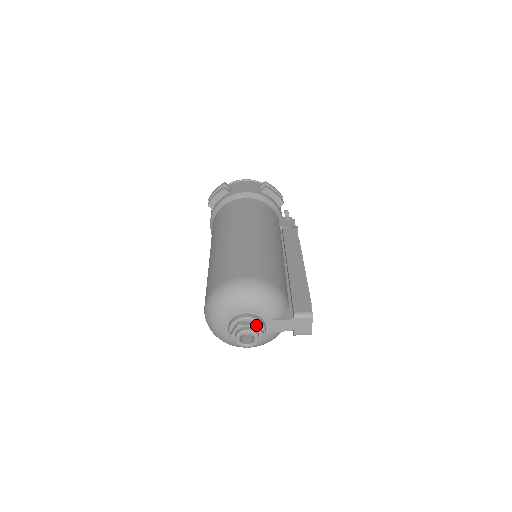
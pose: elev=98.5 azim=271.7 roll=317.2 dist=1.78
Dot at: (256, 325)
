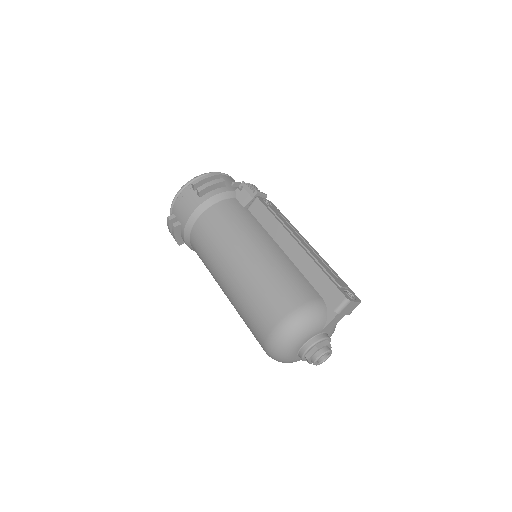
Dot at: (319, 347)
